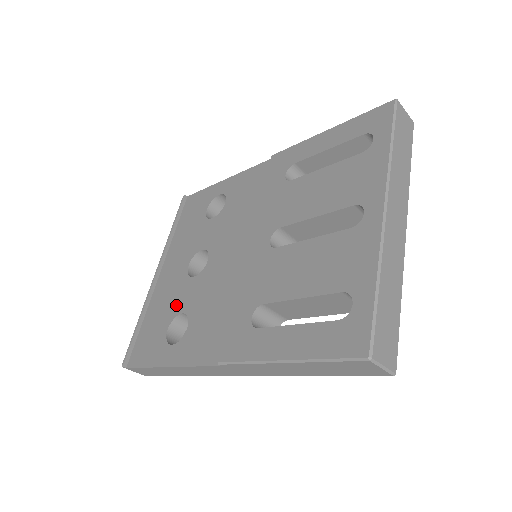
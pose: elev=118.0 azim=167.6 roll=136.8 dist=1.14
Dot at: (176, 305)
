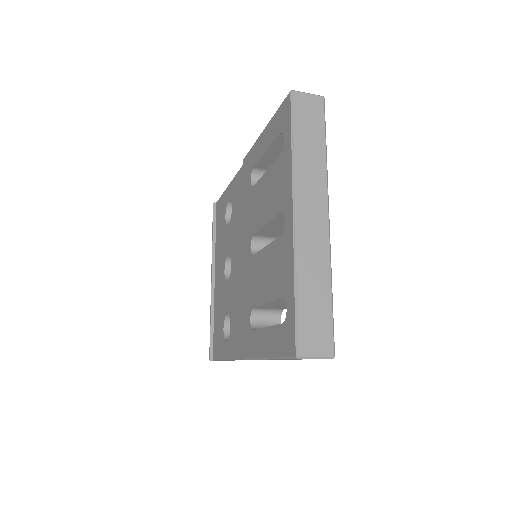
Dot at: (224, 307)
